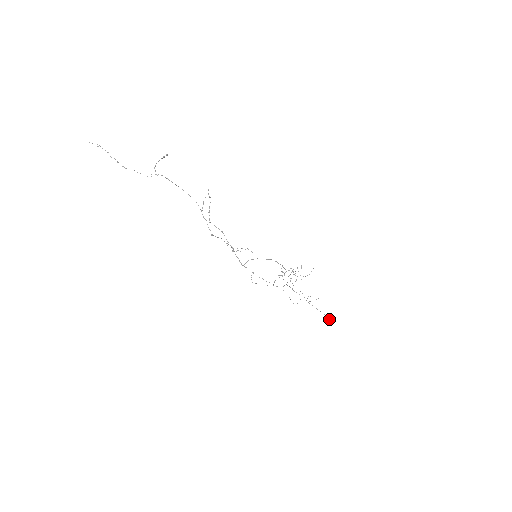
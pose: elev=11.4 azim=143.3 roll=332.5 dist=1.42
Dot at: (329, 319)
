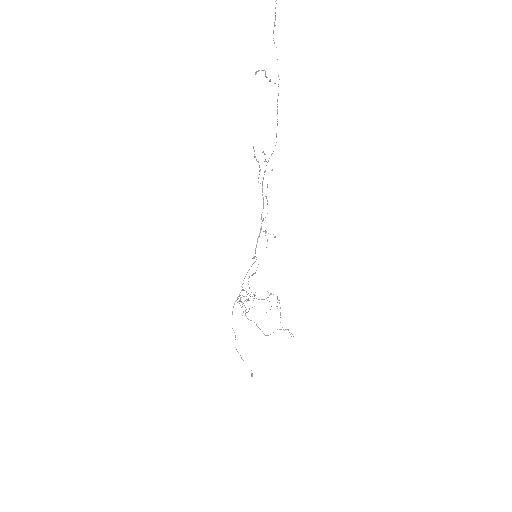
Dot at: (252, 373)
